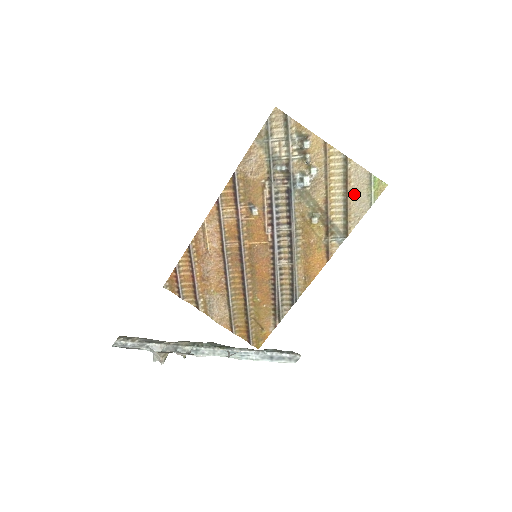
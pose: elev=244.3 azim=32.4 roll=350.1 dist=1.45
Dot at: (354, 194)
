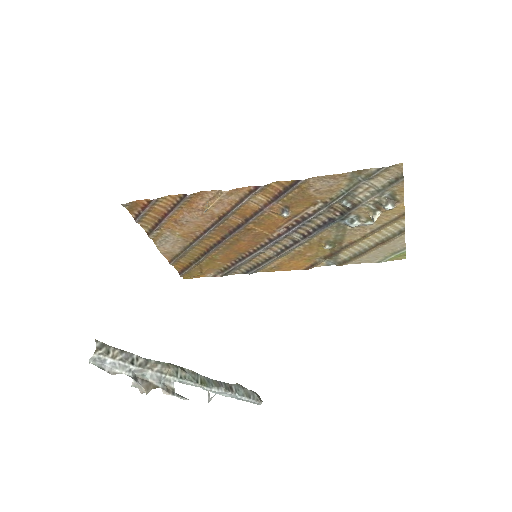
Dot at: (377, 250)
